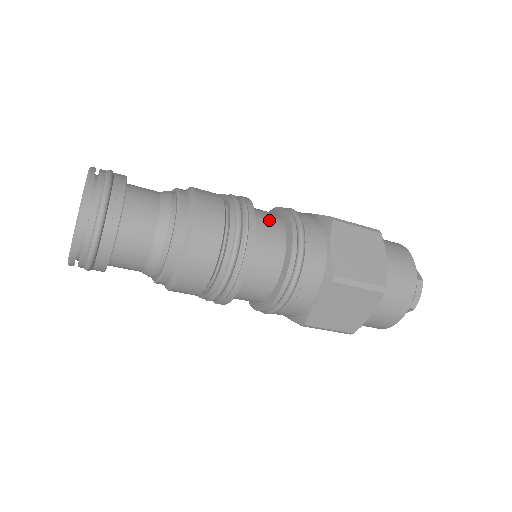
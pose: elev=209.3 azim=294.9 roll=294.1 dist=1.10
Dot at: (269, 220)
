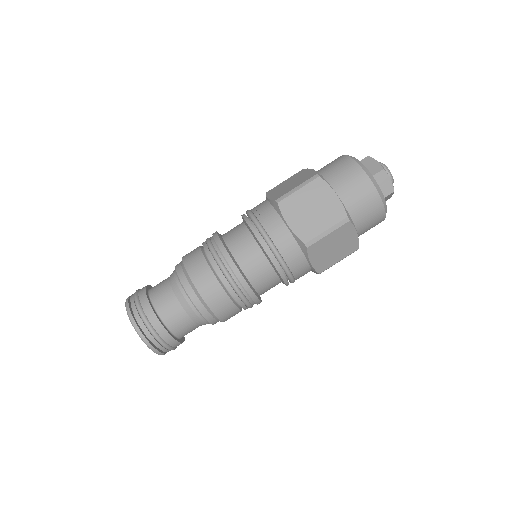
Dot at: occluded
